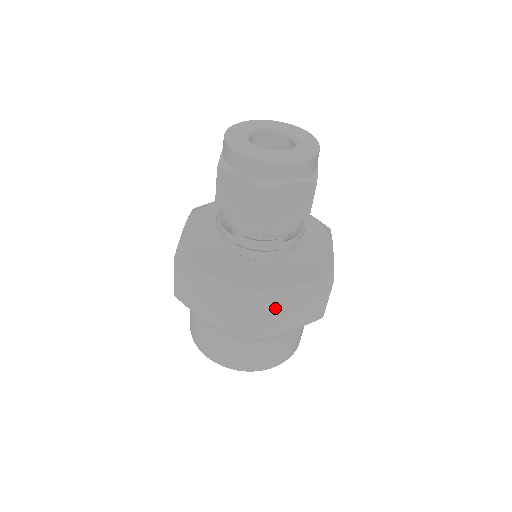
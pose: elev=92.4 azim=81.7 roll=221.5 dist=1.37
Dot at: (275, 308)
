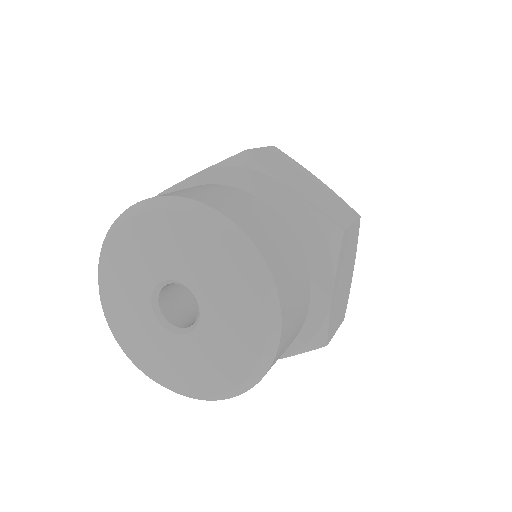
Dot at: (294, 170)
